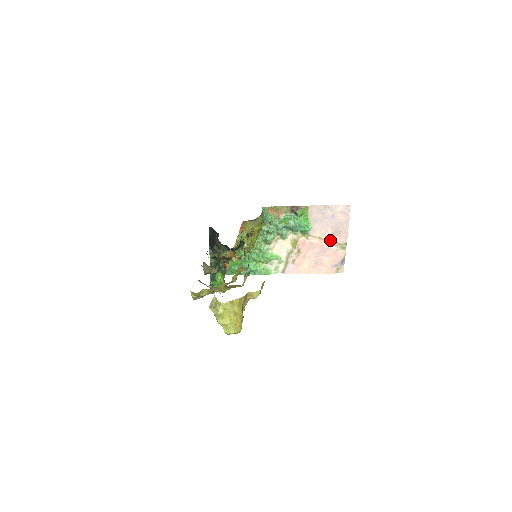
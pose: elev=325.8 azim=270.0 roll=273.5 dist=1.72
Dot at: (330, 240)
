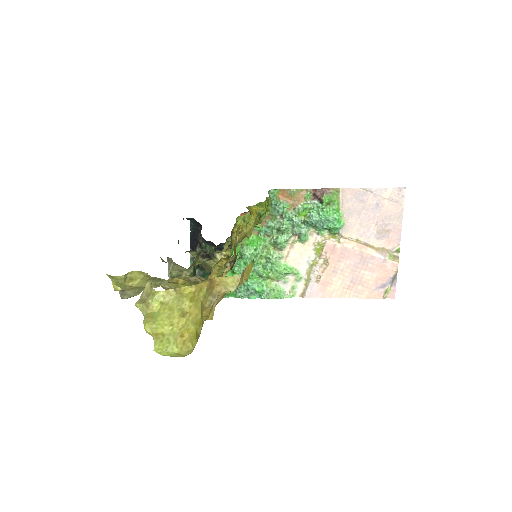
Dot at: (373, 244)
